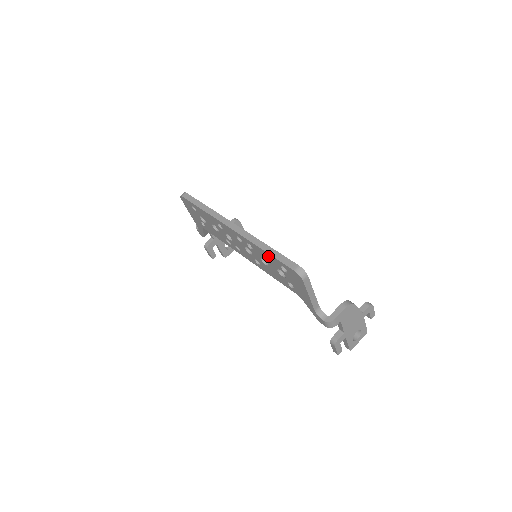
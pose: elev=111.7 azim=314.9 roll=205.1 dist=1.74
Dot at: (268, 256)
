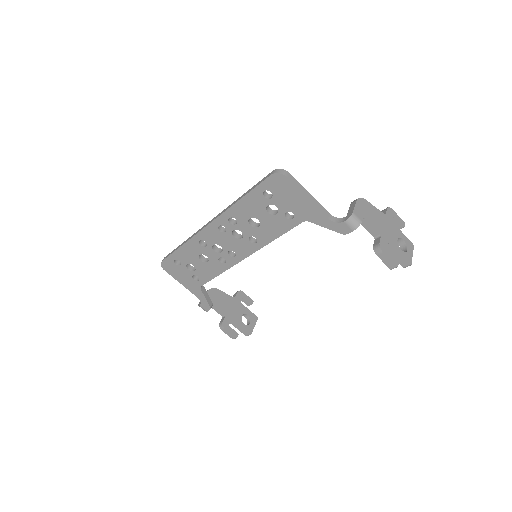
Dot at: (248, 201)
